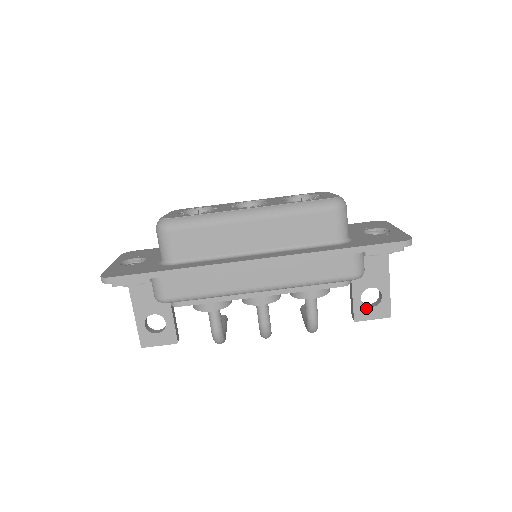
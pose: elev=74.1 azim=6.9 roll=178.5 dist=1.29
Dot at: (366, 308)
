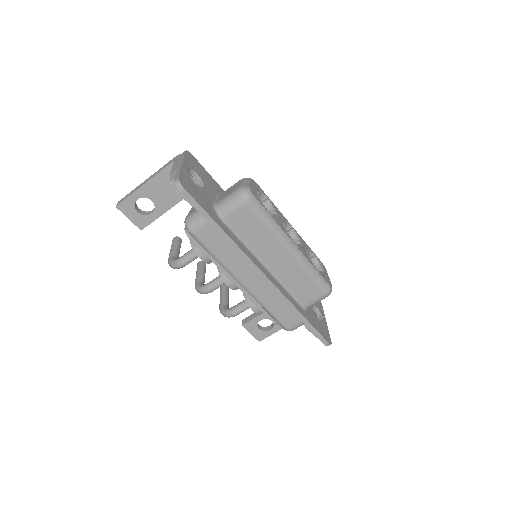
Dot at: (256, 326)
